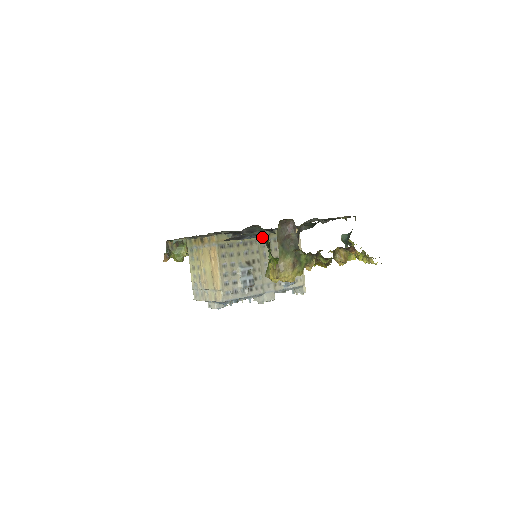
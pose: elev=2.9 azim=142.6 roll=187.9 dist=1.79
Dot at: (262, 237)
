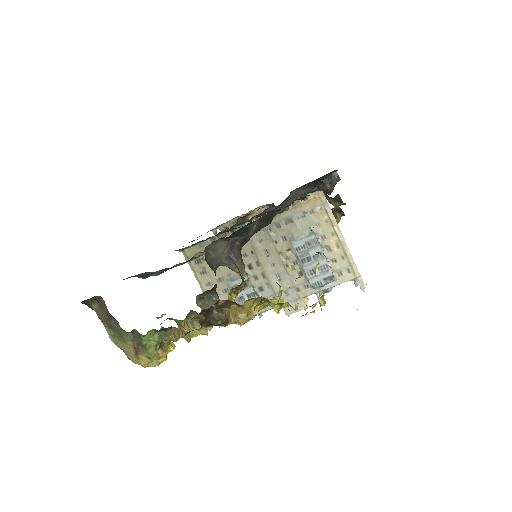
Dot at: occluded
